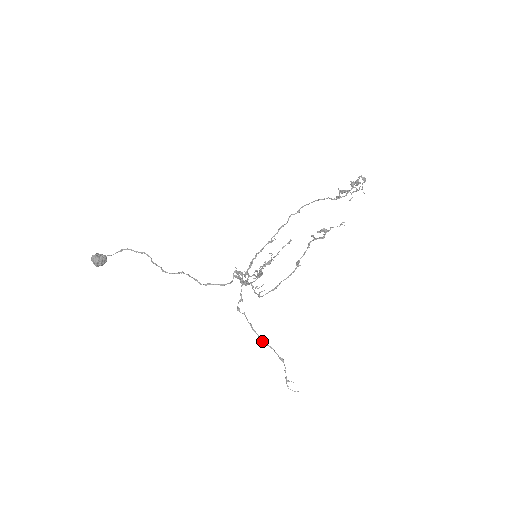
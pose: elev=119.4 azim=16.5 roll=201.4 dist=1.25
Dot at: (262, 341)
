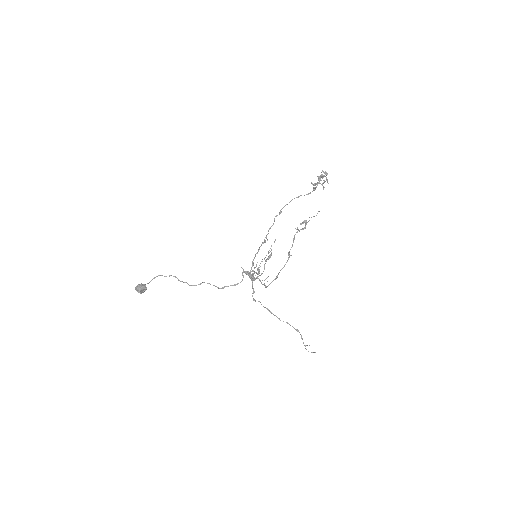
Dot at: (279, 319)
